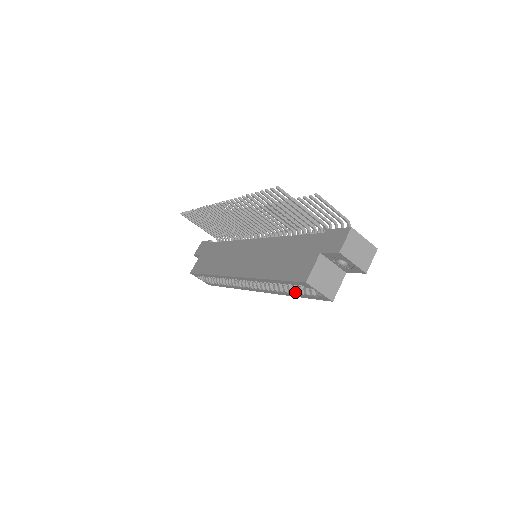
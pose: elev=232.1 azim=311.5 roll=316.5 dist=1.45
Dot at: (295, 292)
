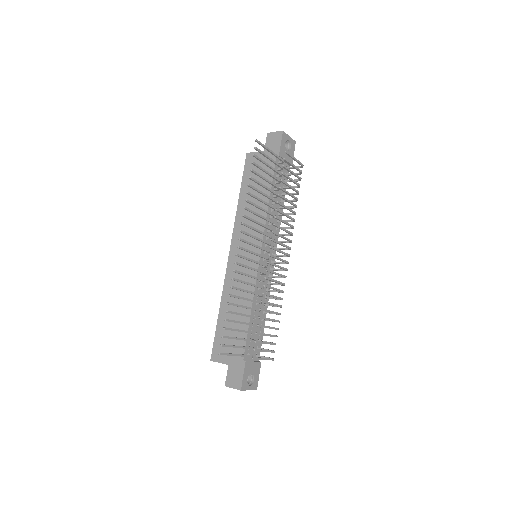
Dot at: occluded
